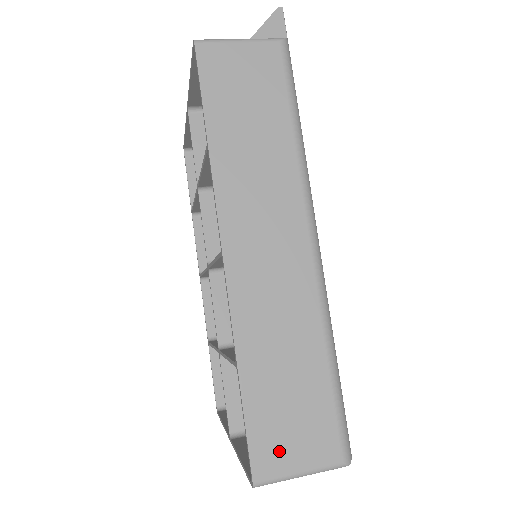
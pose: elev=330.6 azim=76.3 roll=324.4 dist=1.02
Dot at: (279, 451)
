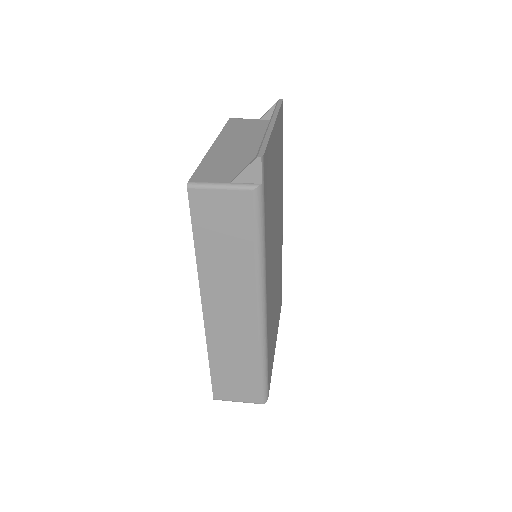
Dot at: (227, 392)
